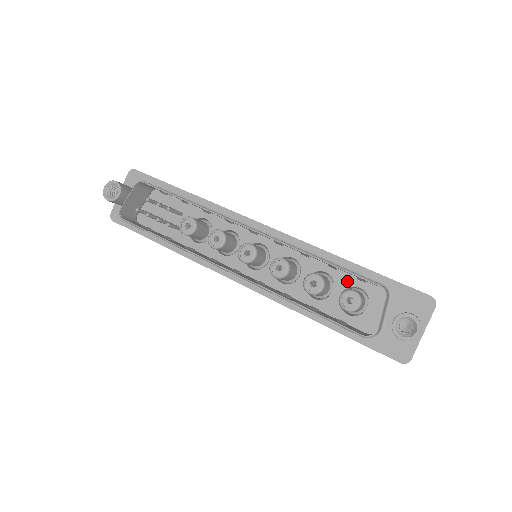
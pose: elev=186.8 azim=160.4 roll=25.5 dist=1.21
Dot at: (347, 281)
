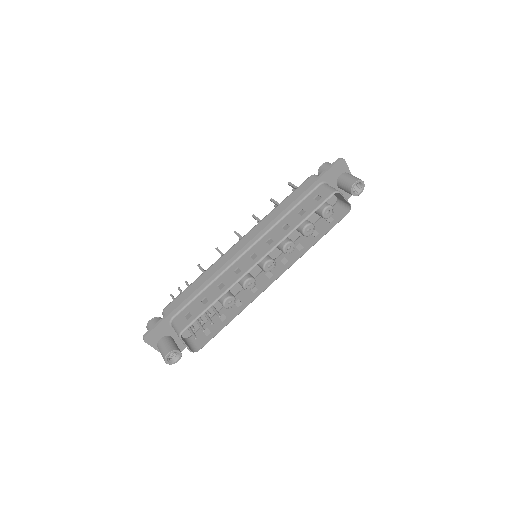
Dot at: occluded
